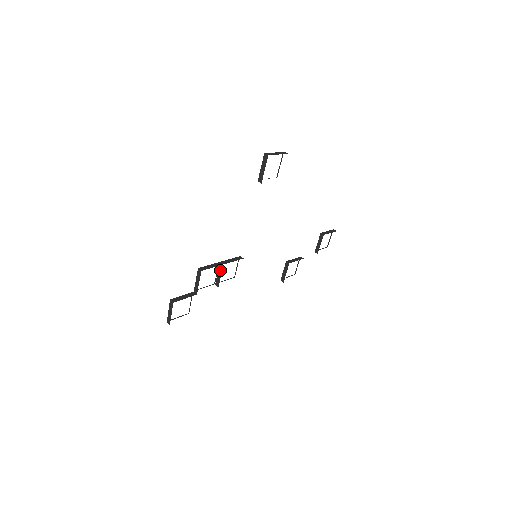
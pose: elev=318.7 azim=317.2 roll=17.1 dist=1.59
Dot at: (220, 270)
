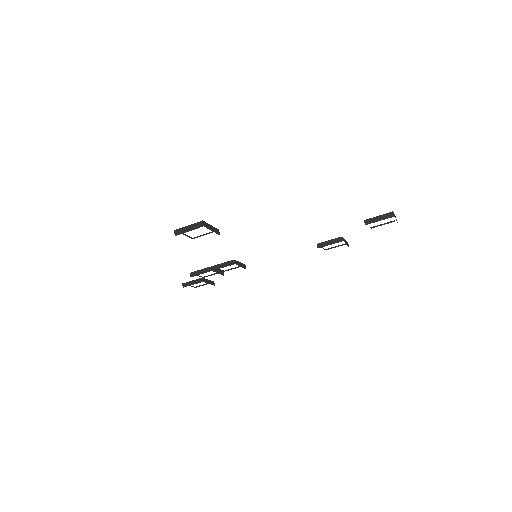
Dot at: (215, 270)
